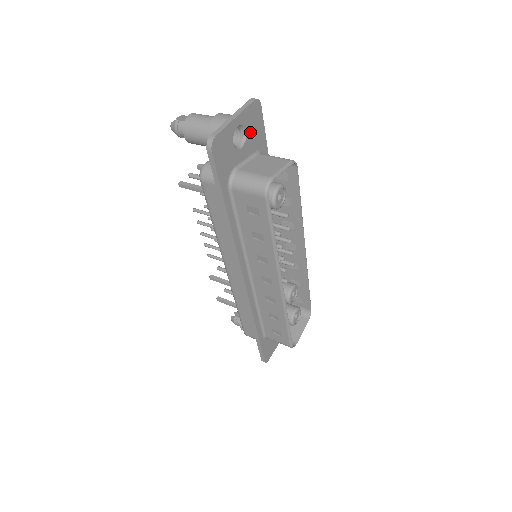
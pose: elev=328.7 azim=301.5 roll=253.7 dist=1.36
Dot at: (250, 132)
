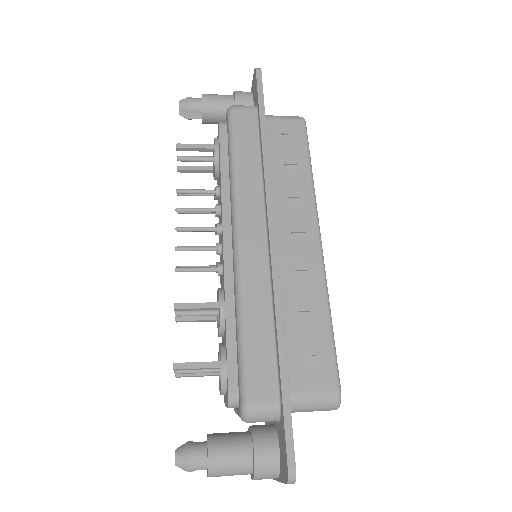
Dot at: occluded
